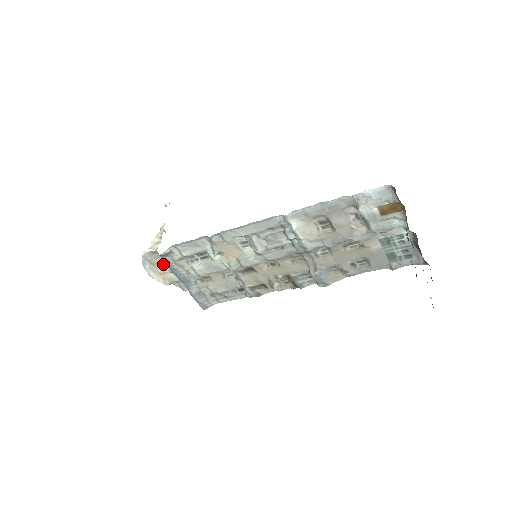
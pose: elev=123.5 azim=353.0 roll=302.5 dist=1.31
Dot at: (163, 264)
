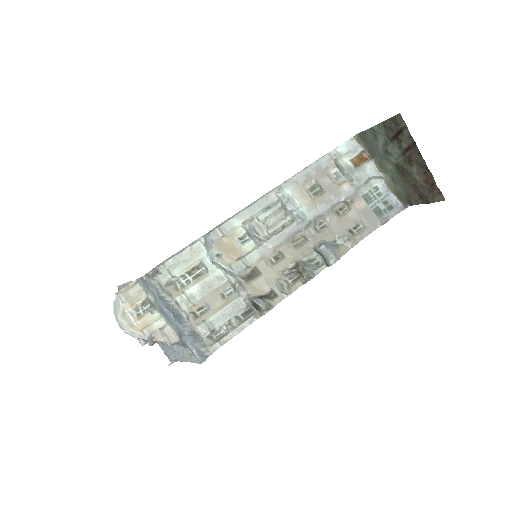
Dot at: (141, 307)
